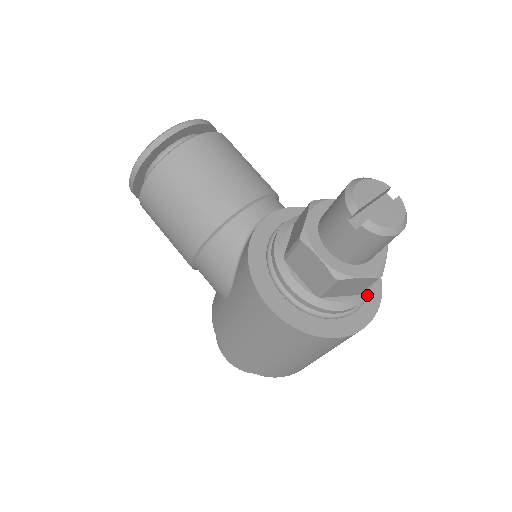
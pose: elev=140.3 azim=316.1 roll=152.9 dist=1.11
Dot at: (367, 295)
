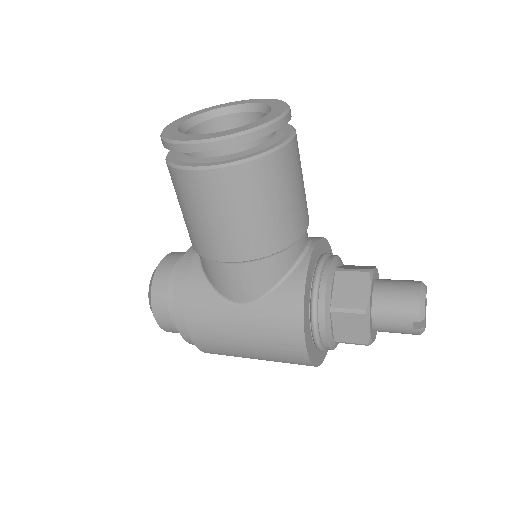
Dot at: occluded
